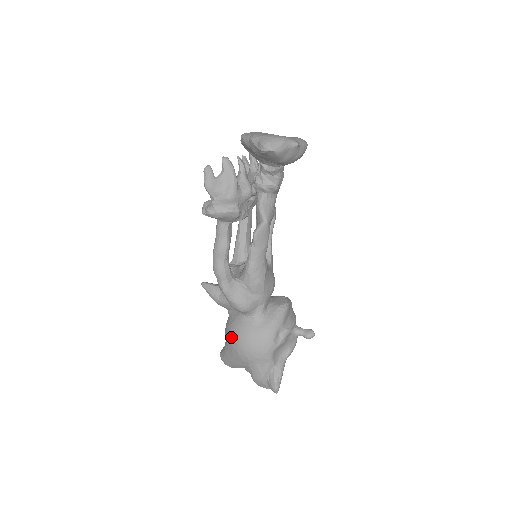
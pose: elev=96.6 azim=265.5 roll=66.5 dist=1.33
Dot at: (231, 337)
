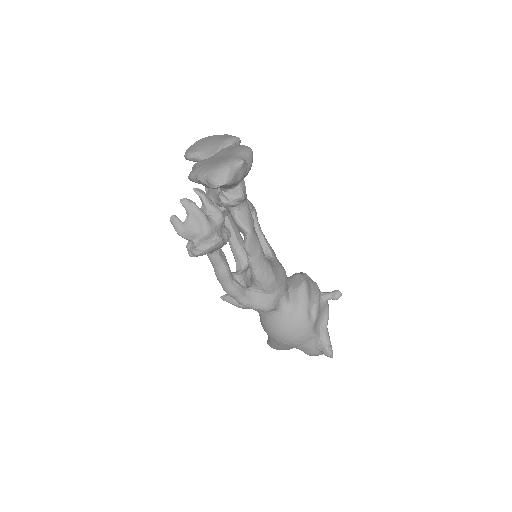
Dot at: (270, 333)
